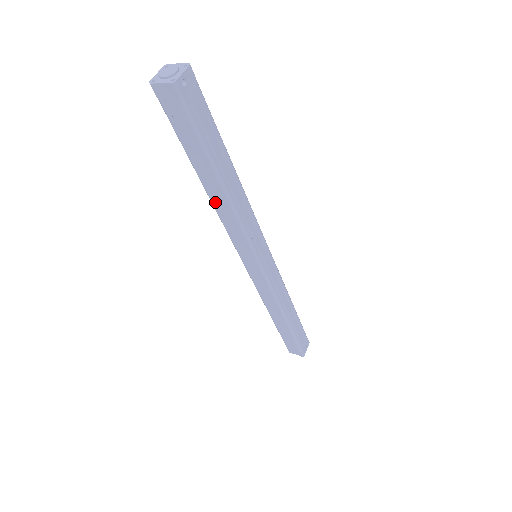
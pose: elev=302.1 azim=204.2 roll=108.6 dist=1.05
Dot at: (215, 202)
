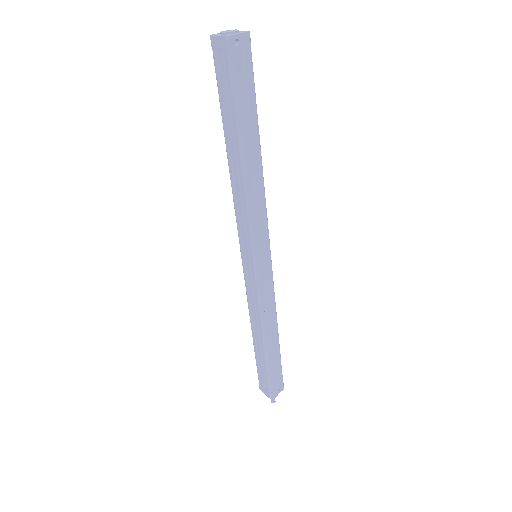
Dot at: (232, 176)
